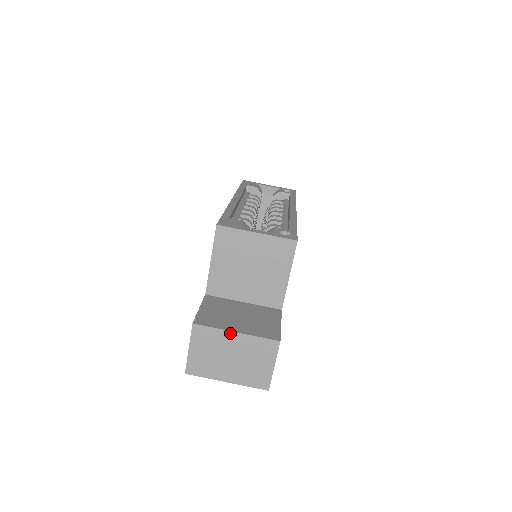
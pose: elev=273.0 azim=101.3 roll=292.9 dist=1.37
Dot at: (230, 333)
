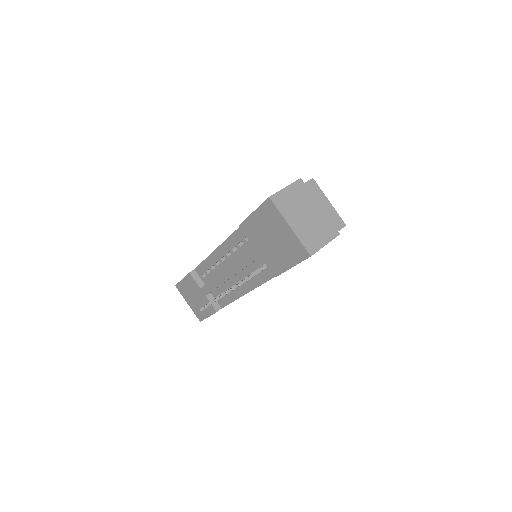
Dot at: (317, 203)
